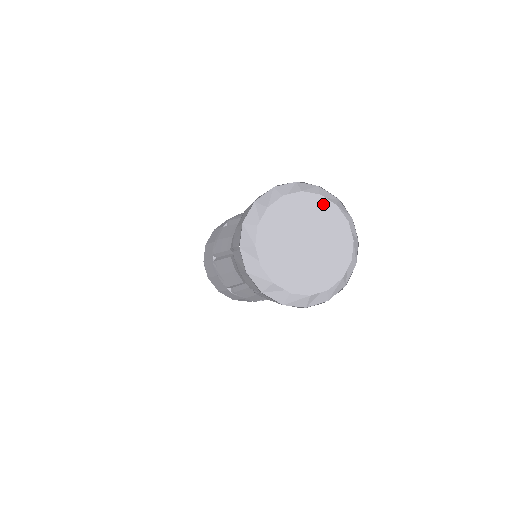
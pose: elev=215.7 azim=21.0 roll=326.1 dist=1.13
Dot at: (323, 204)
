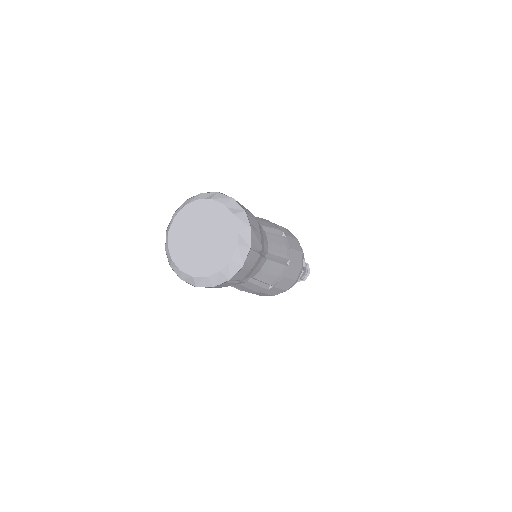
Dot at: (201, 204)
